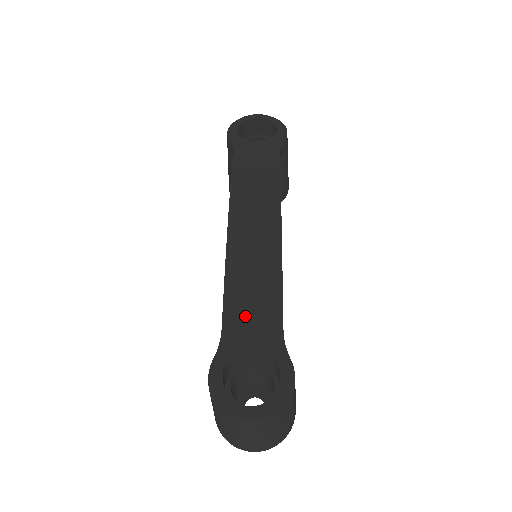
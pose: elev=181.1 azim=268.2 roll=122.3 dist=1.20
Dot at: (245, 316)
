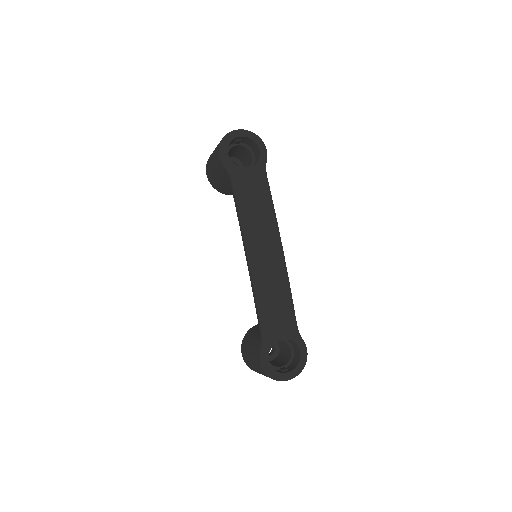
Dot at: (275, 322)
